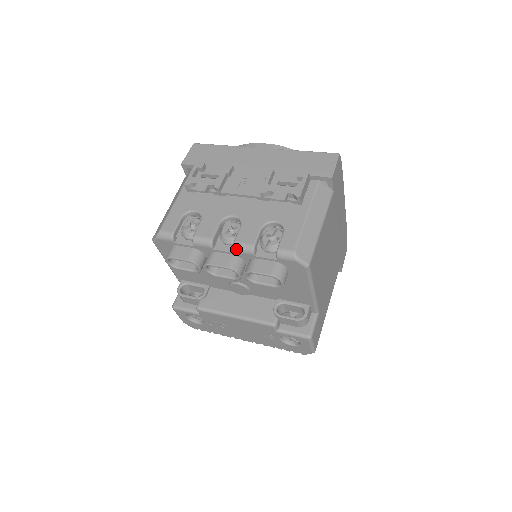
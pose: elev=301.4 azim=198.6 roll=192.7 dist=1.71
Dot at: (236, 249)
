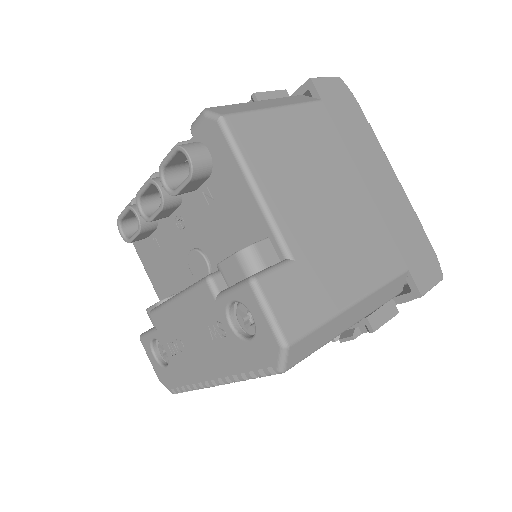
Dot at: occluded
